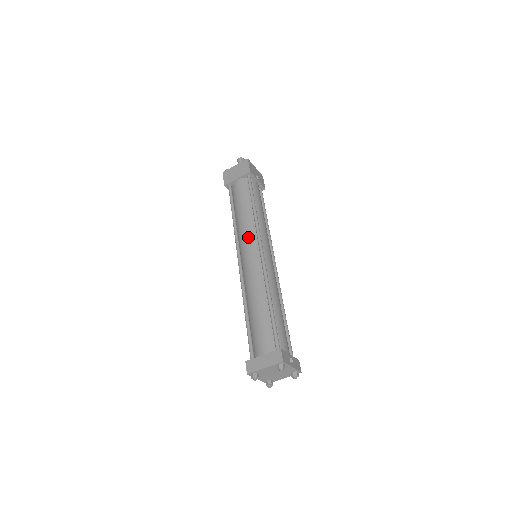
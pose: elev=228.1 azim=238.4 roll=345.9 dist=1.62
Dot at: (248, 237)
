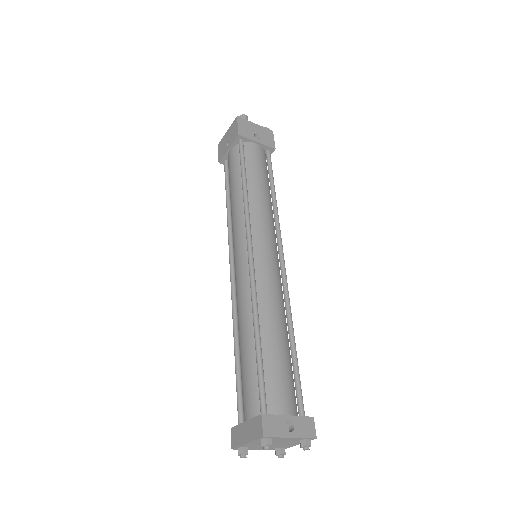
Dot at: (237, 233)
